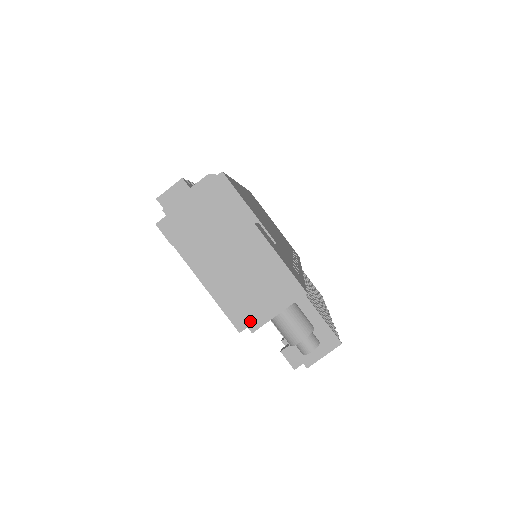
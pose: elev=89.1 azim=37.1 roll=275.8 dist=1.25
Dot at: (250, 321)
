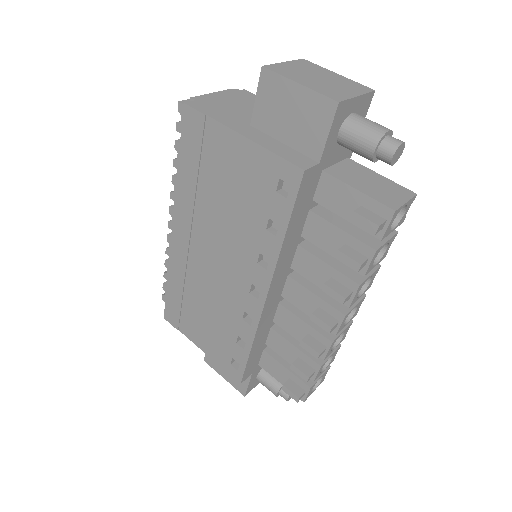
Dot at: (332, 96)
